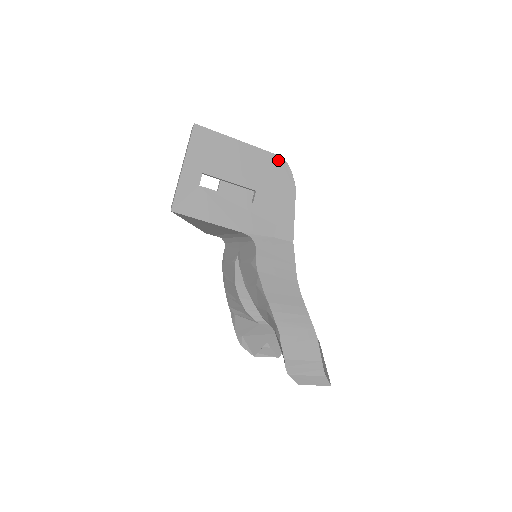
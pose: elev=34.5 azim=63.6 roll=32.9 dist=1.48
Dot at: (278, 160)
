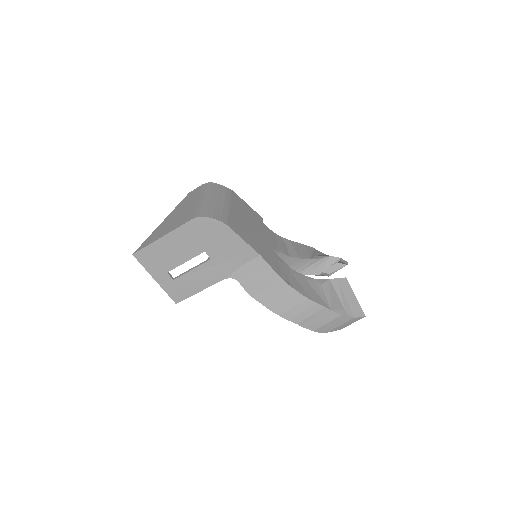
Dot at: (196, 221)
